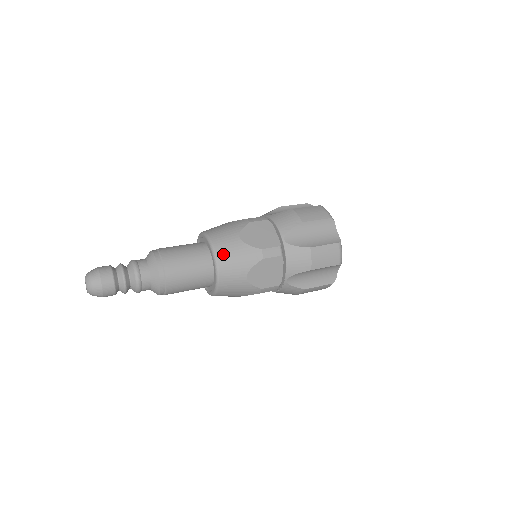
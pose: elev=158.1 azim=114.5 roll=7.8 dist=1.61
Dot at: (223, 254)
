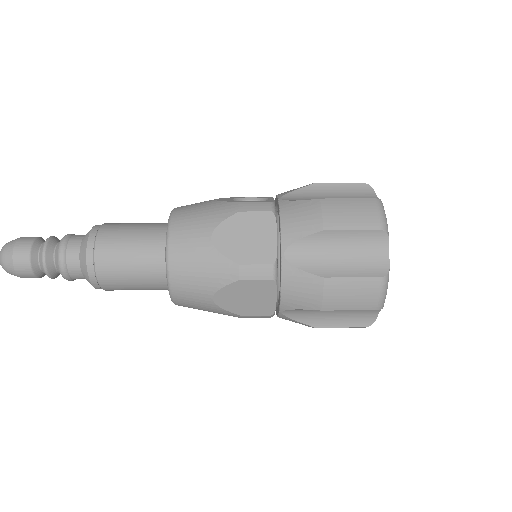
Dot at: (179, 259)
